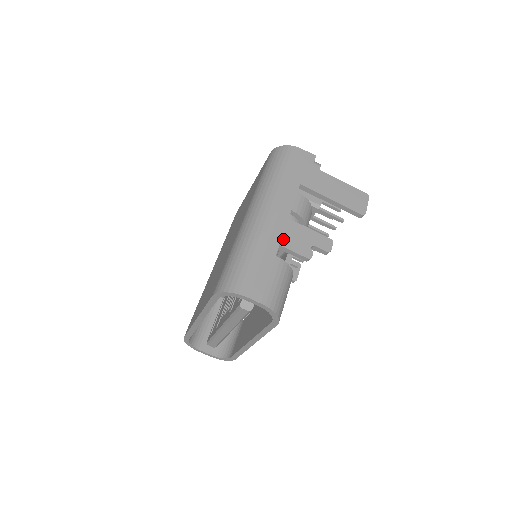
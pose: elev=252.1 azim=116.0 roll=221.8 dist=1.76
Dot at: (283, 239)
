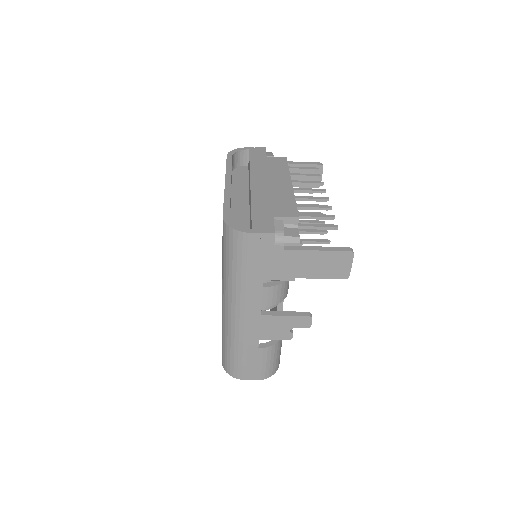
Dot at: (261, 334)
